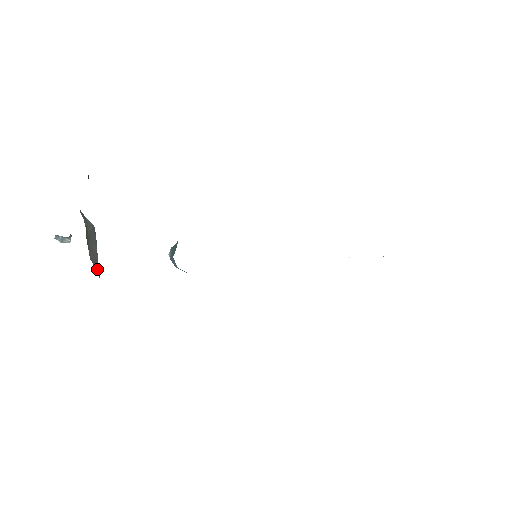
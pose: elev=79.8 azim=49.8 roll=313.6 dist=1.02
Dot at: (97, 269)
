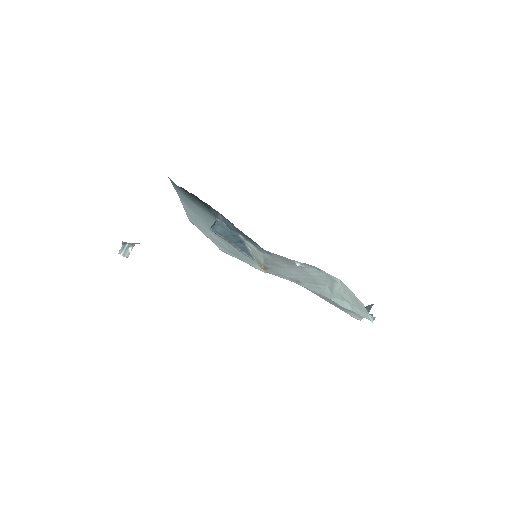
Dot at: occluded
